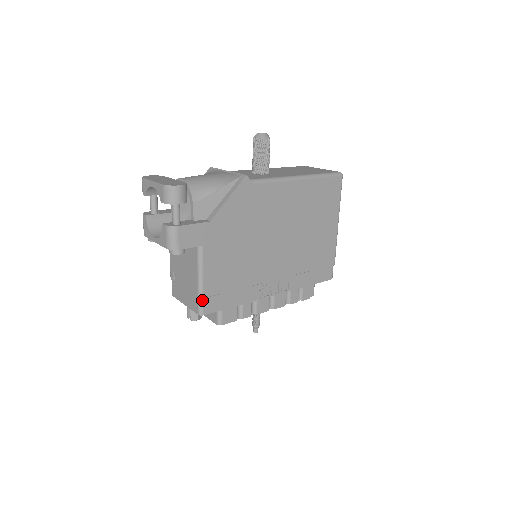
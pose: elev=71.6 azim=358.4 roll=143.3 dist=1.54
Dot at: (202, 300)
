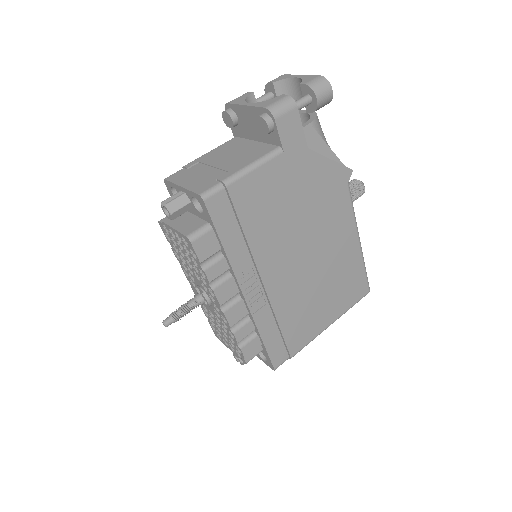
Dot at: (222, 188)
